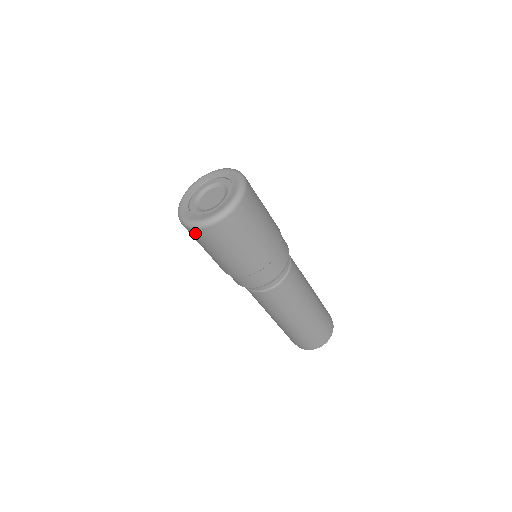
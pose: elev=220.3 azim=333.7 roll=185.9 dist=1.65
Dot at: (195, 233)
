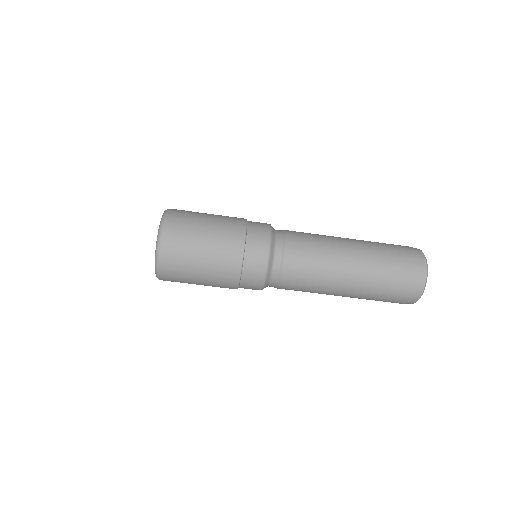
Dot at: (167, 248)
